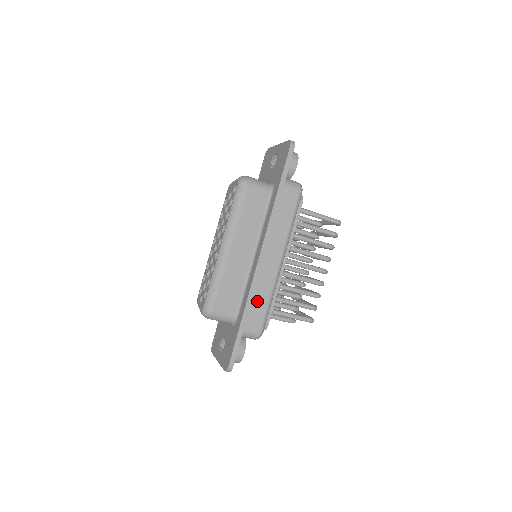
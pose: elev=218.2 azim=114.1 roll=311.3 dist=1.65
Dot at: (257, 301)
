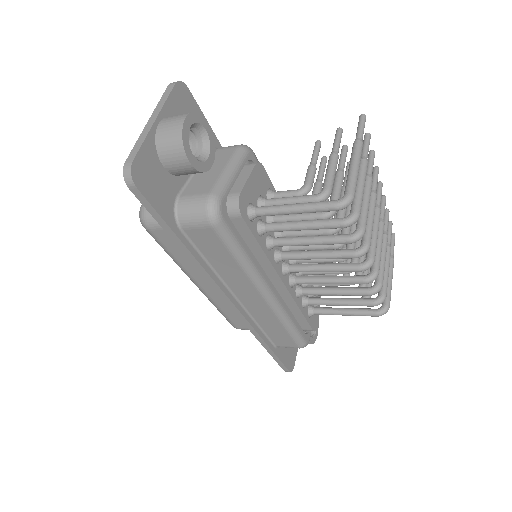
Dot at: (270, 329)
